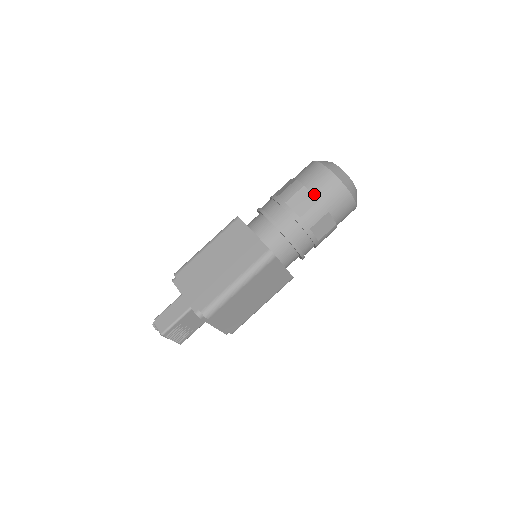
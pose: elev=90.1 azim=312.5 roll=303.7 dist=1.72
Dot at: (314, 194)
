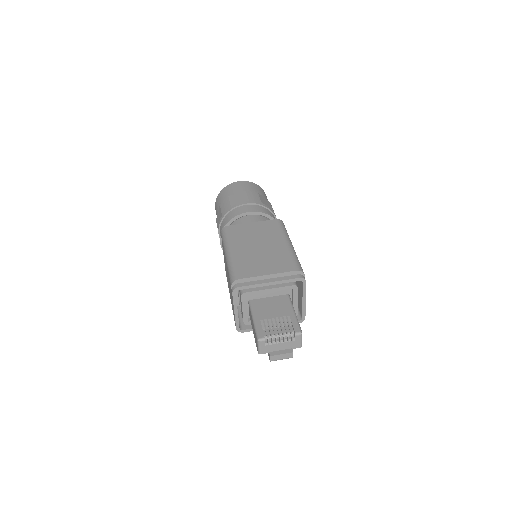
Dot at: (218, 210)
